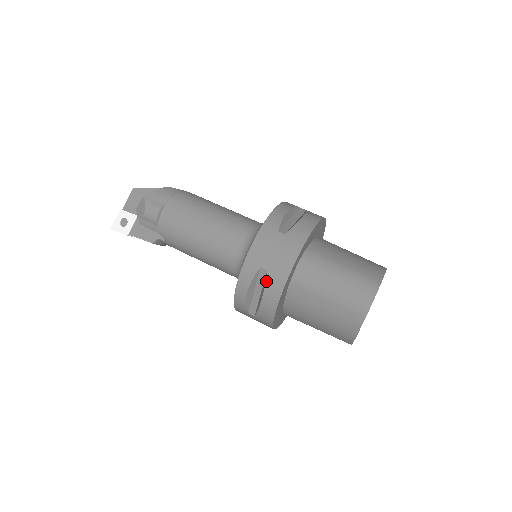
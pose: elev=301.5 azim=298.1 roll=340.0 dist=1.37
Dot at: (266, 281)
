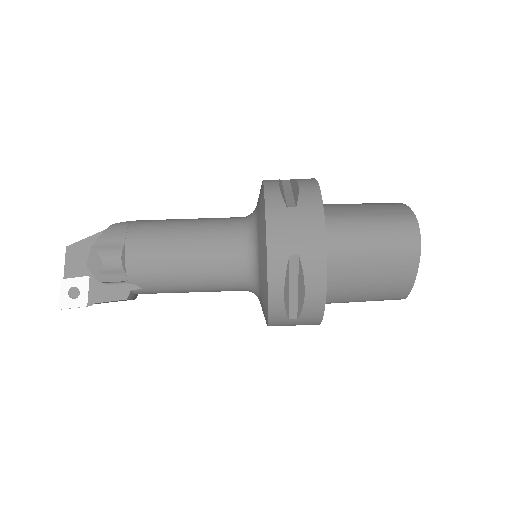
Dot at: (303, 268)
